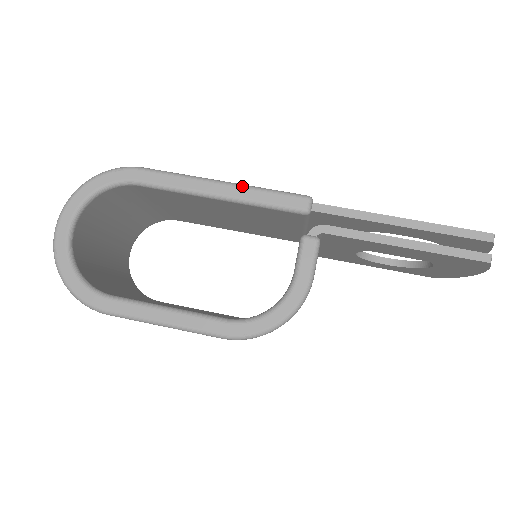
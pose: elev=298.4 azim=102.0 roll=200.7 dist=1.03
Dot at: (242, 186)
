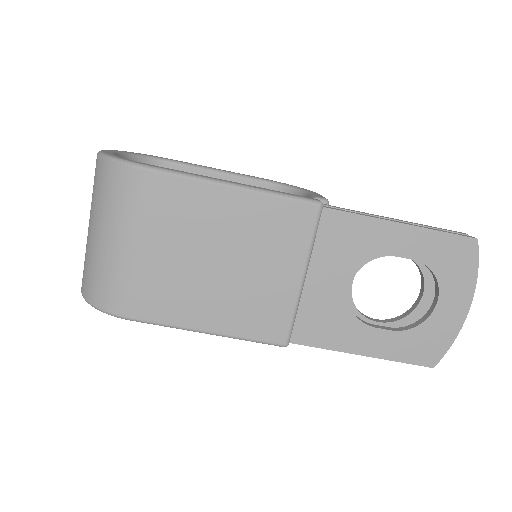
Dot at: occluded
